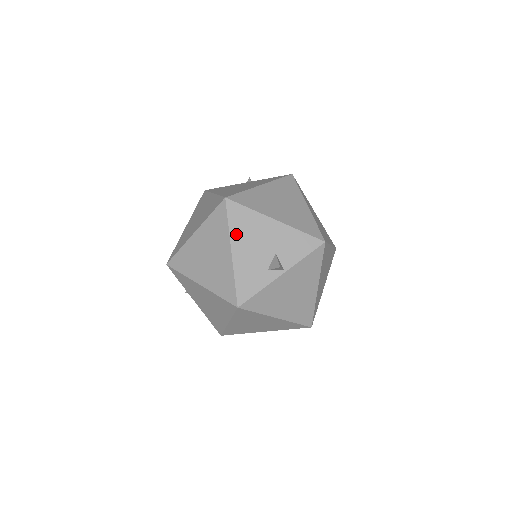
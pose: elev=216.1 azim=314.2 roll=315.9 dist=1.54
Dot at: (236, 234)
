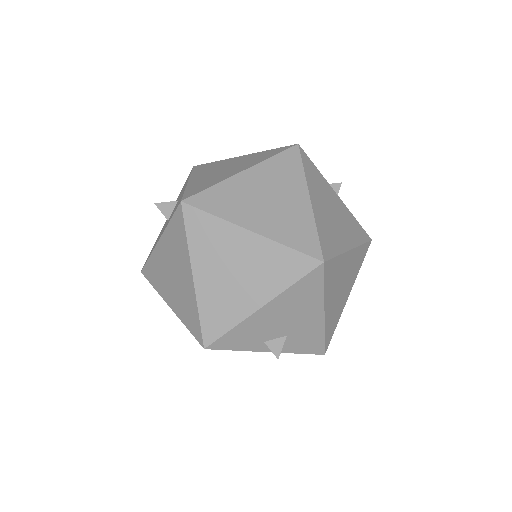
Dot at: (286, 298)
